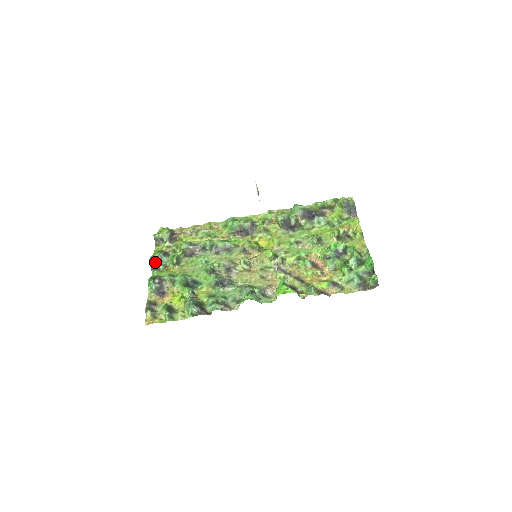
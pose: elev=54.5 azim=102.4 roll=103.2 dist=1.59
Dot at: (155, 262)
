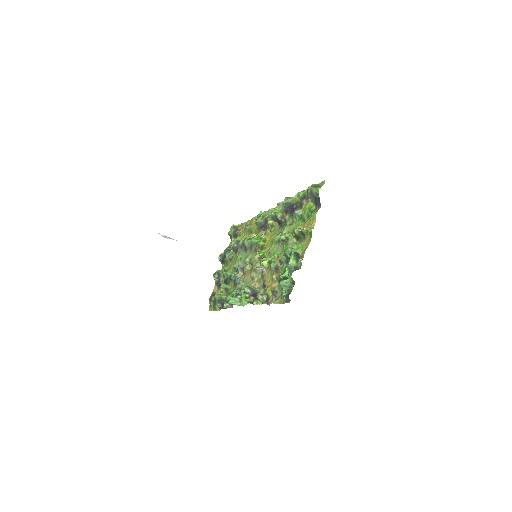
Dot at: (222, 258)
